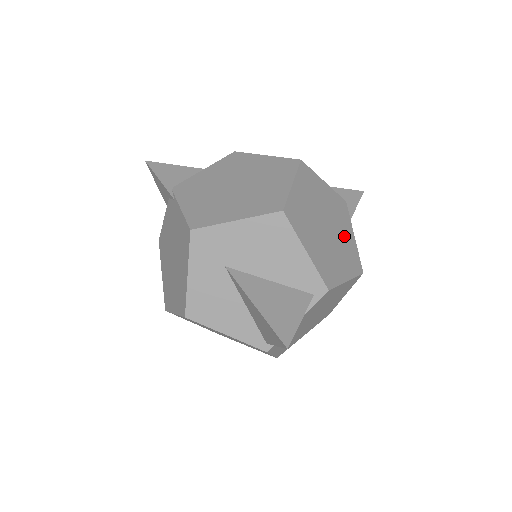
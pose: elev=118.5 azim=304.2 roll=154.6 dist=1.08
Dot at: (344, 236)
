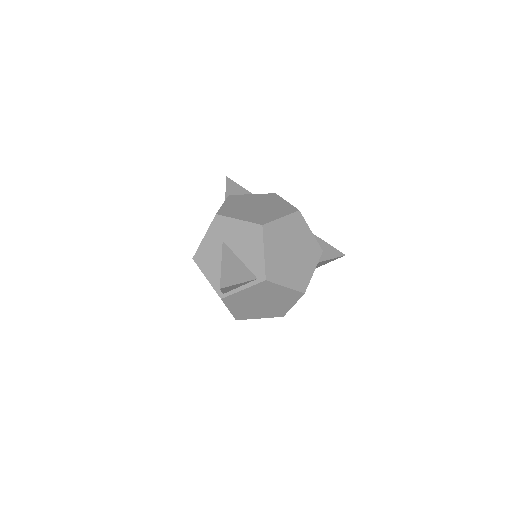
Dot at: (304, 266)
